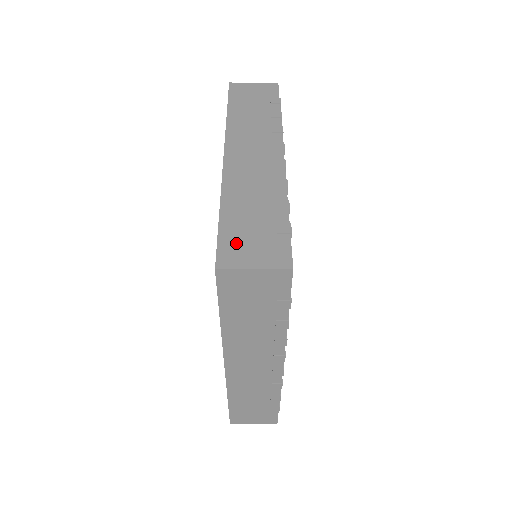
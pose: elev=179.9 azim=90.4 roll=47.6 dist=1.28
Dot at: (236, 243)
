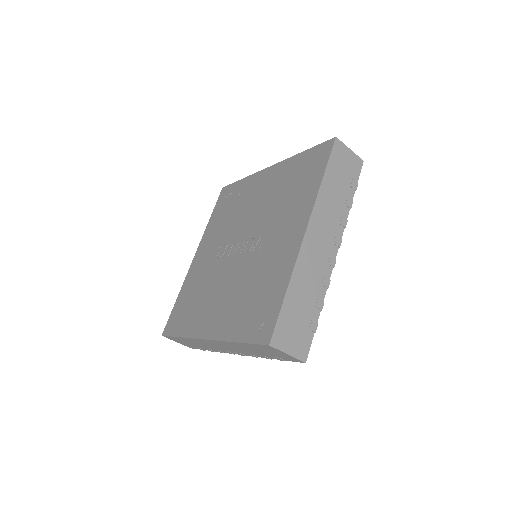
Dot at: occluded
